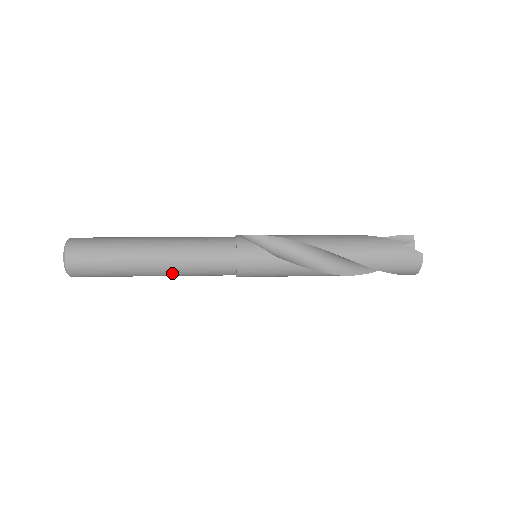
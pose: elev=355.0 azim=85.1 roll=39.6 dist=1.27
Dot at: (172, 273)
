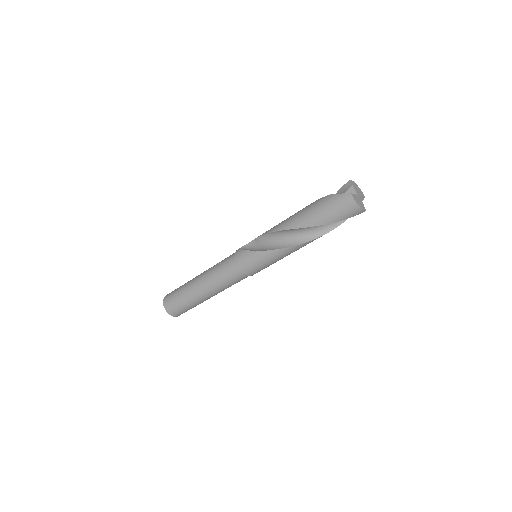
Dot at: (214, 291)
